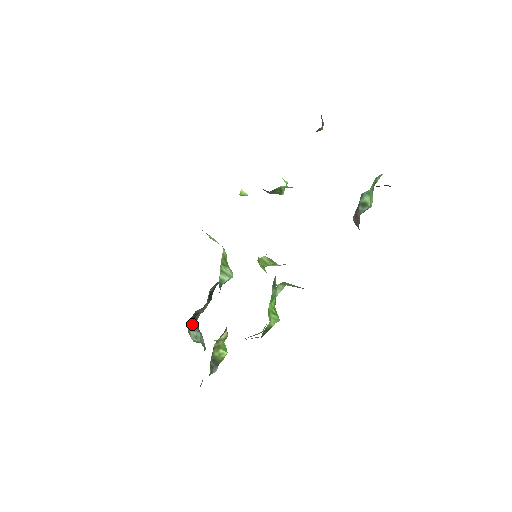
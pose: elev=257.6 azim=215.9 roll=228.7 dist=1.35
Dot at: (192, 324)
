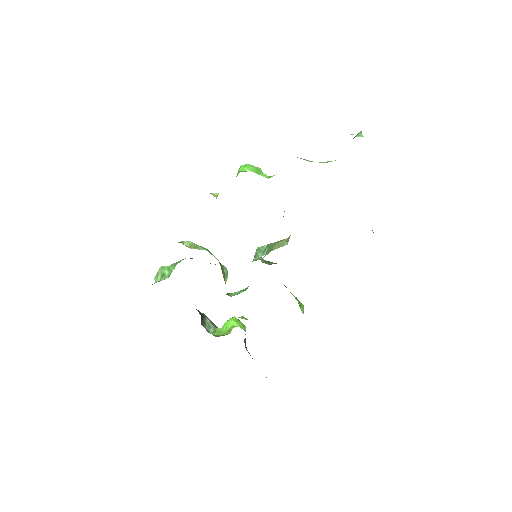
Dot at: (202, 320)
